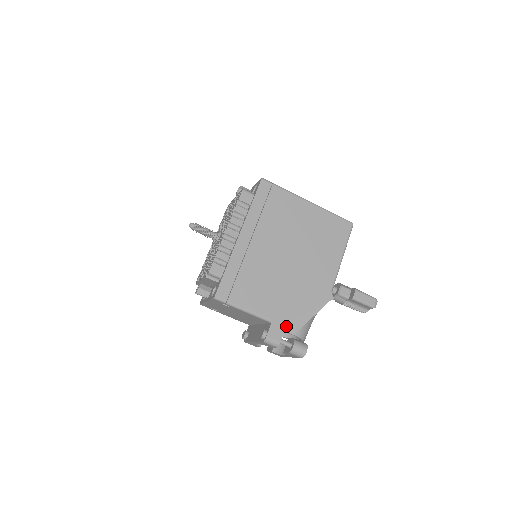
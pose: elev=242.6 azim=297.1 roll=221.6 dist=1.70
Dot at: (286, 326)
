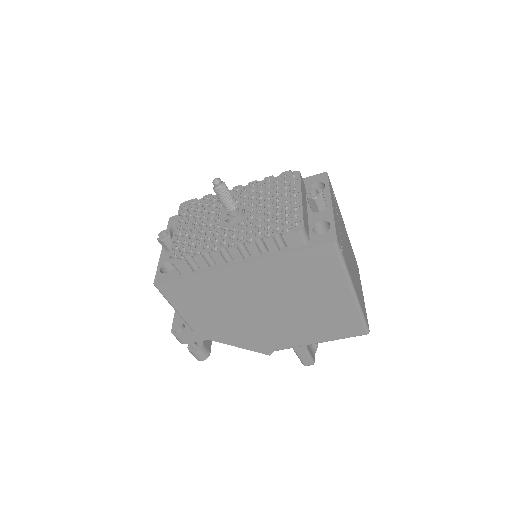
Dot at: occluded
